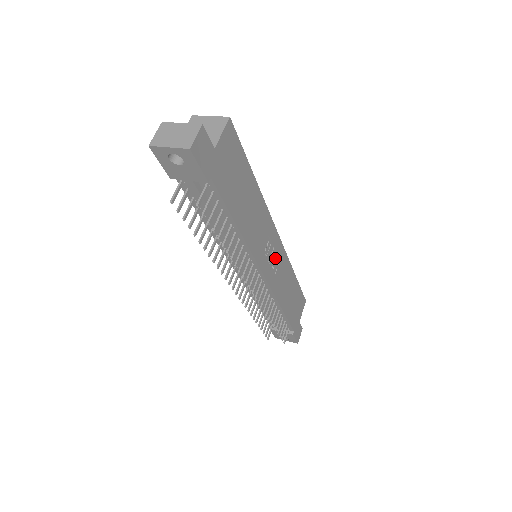
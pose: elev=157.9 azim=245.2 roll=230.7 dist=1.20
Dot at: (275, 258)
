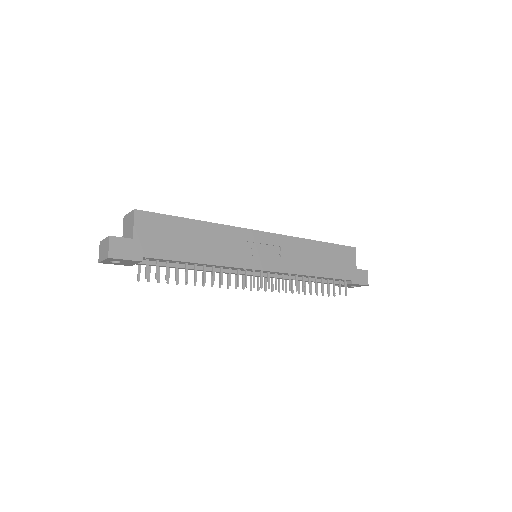
Dot at: (271, 249)
